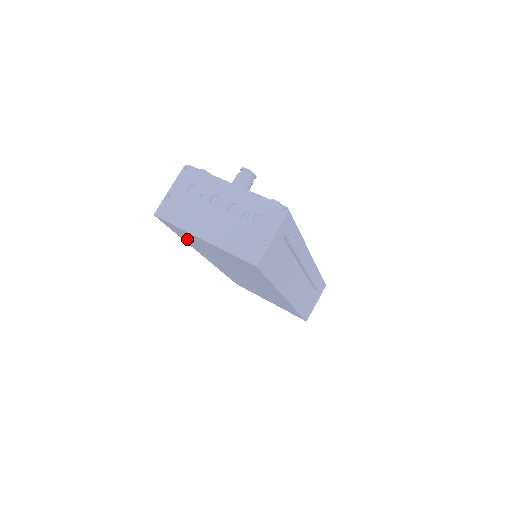
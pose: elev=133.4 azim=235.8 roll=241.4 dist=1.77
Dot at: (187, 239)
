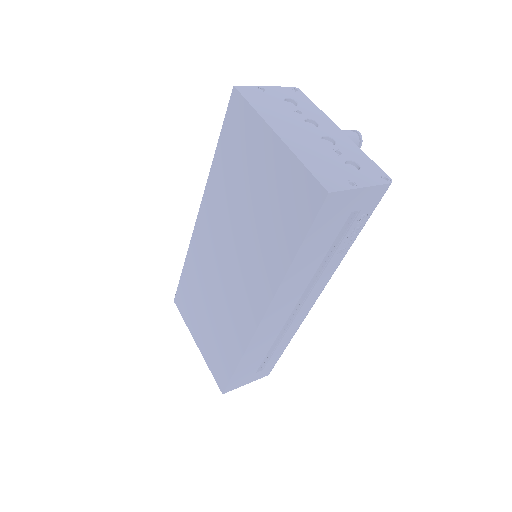
Dot at: (227, 155)
